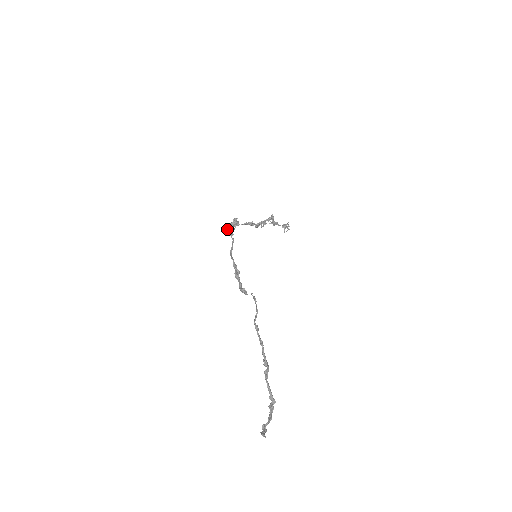
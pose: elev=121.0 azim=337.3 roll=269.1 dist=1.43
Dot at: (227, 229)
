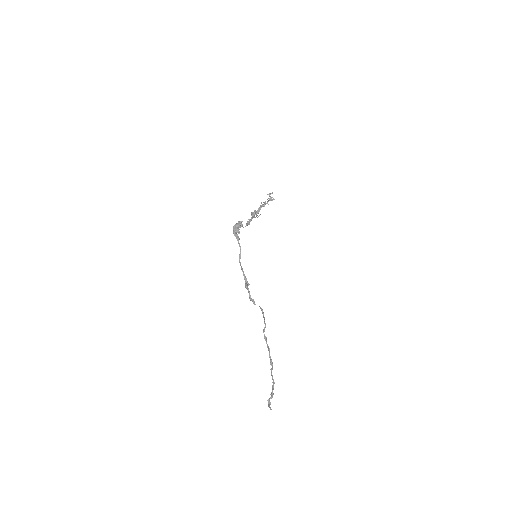
Dot at: (234, 233)
